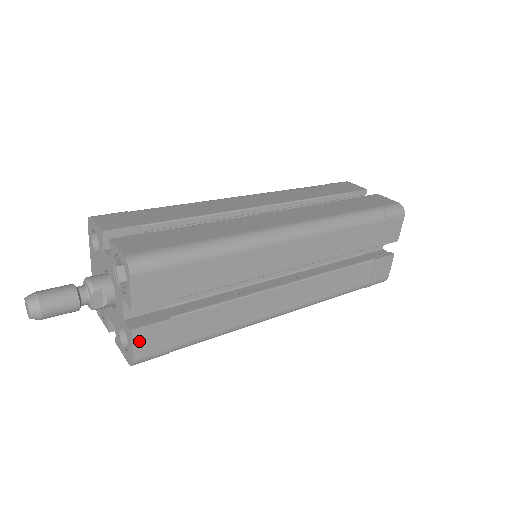
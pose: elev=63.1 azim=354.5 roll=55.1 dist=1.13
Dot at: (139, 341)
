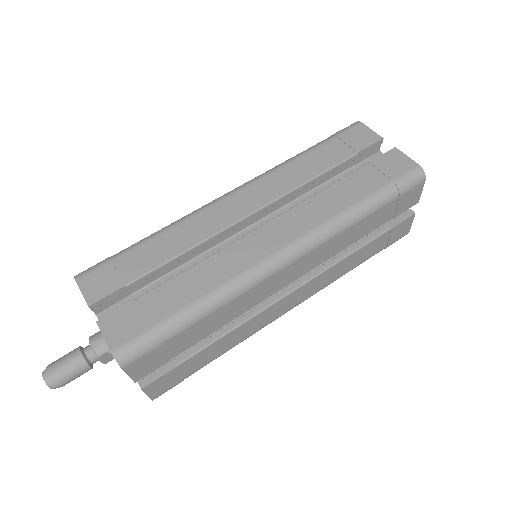
Dot at: (151, 390)
